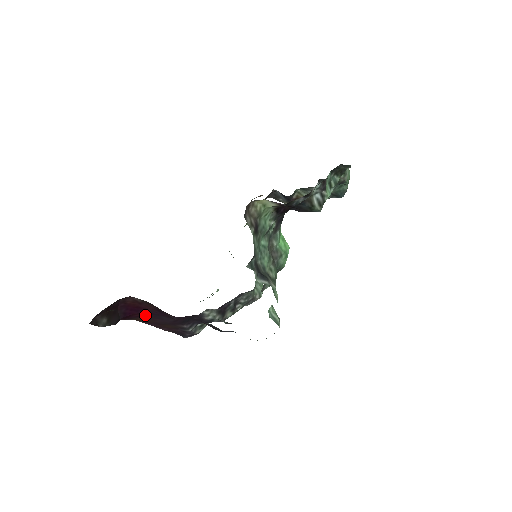
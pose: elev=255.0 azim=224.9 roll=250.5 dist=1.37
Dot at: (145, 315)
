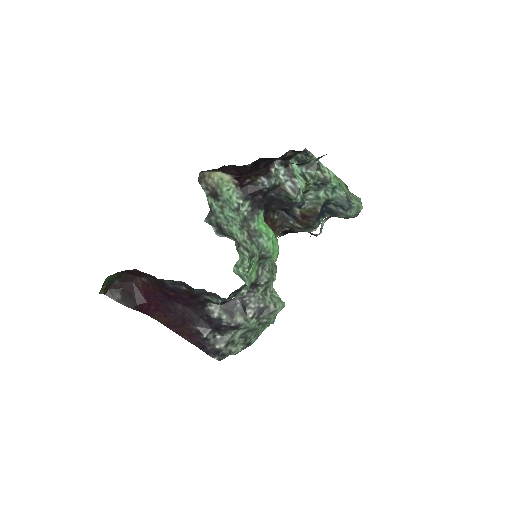
Dot at: (159, 307)
